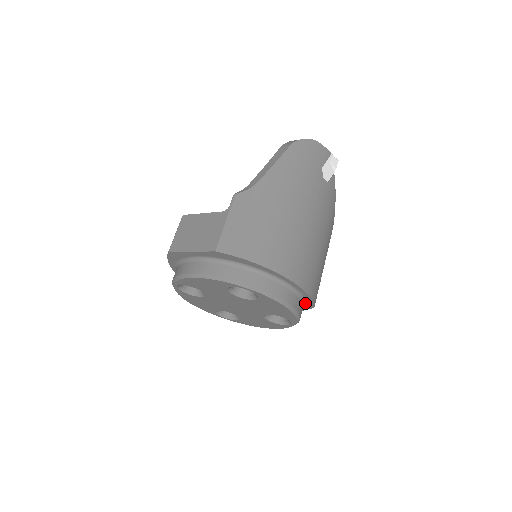
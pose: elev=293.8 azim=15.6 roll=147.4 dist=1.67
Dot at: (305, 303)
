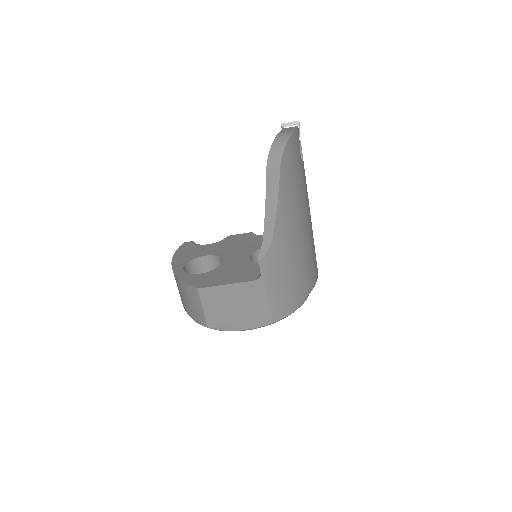
Dot at: occluded
